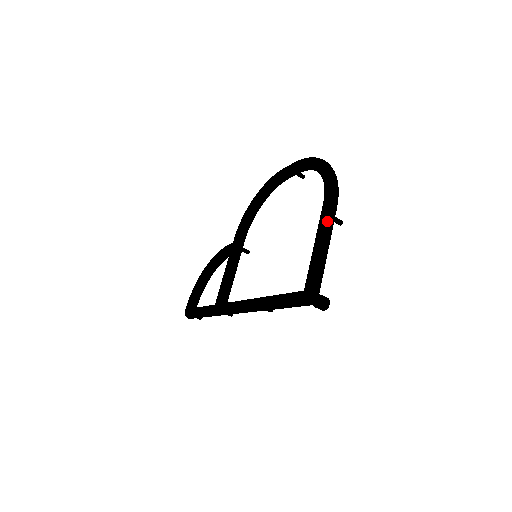
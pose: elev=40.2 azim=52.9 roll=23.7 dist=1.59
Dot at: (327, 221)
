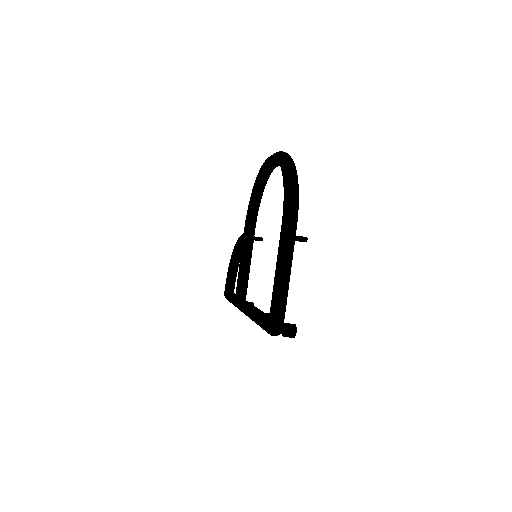
Dot at: (284, 247)
